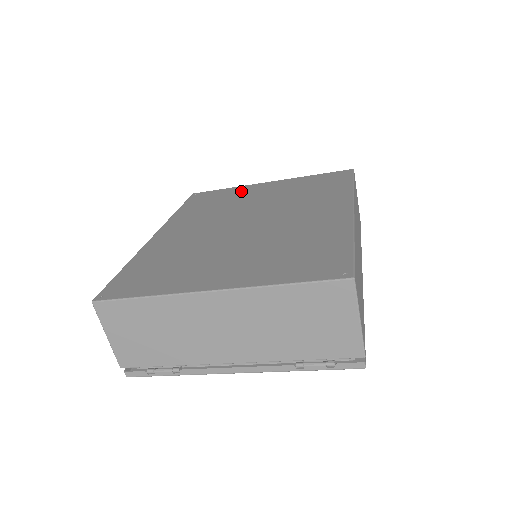
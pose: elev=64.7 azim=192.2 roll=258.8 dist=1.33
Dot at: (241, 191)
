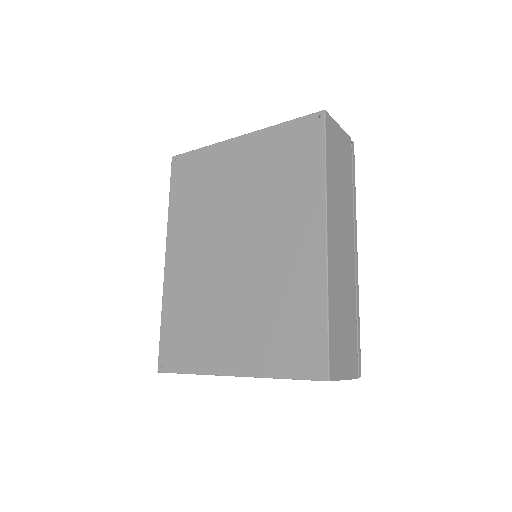
Dot at: (216, 162)
